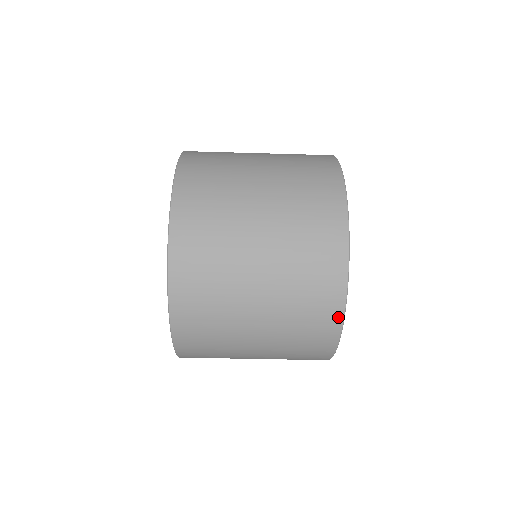
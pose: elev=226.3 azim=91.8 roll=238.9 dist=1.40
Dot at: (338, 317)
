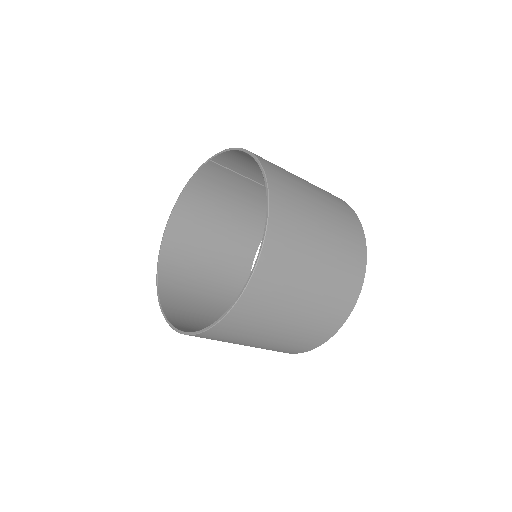
Dot at: occluded
